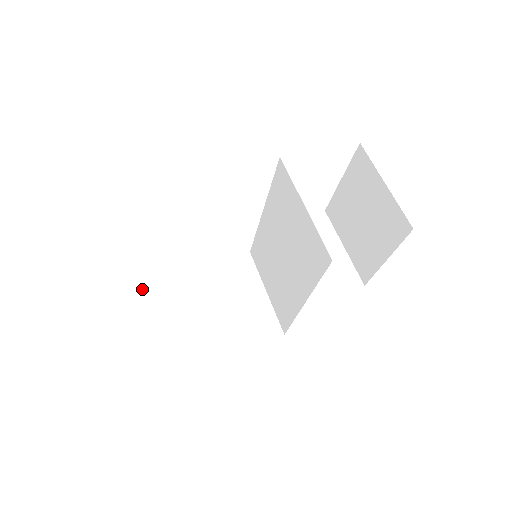
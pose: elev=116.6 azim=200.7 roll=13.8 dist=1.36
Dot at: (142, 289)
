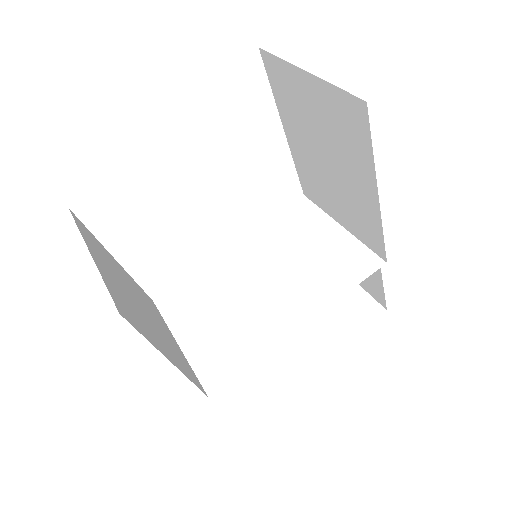
Dot at: occluded
